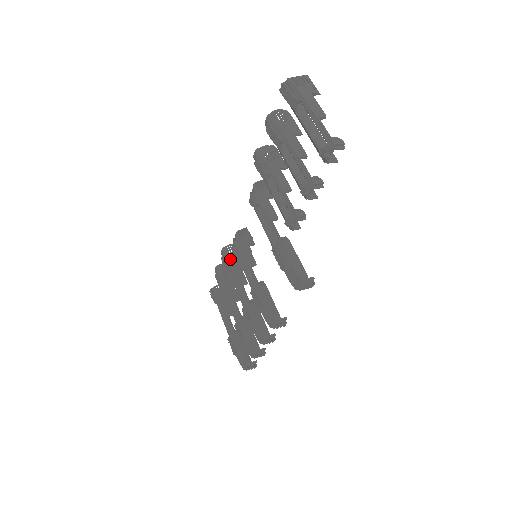
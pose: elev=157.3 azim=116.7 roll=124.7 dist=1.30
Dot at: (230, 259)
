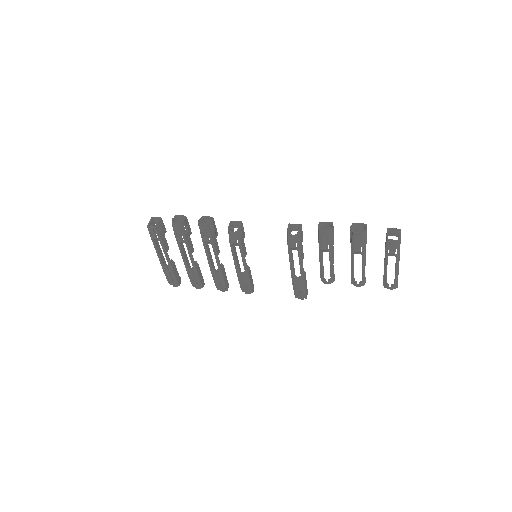
Dot at: (212, 236)
